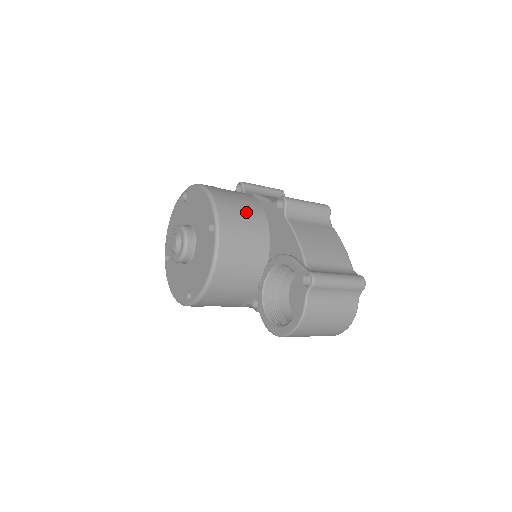
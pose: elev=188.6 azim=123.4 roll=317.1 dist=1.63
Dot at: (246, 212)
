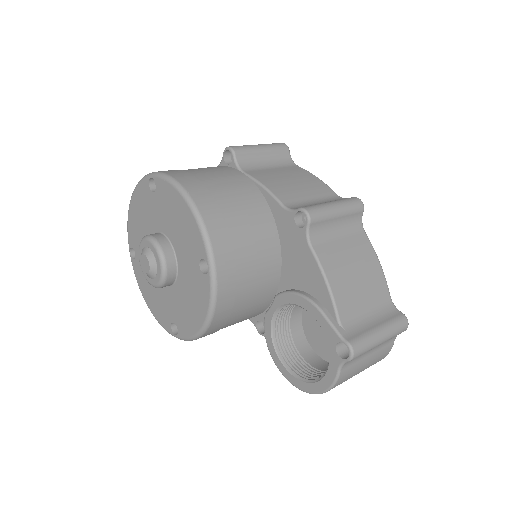
Dot at: (249, 228)
